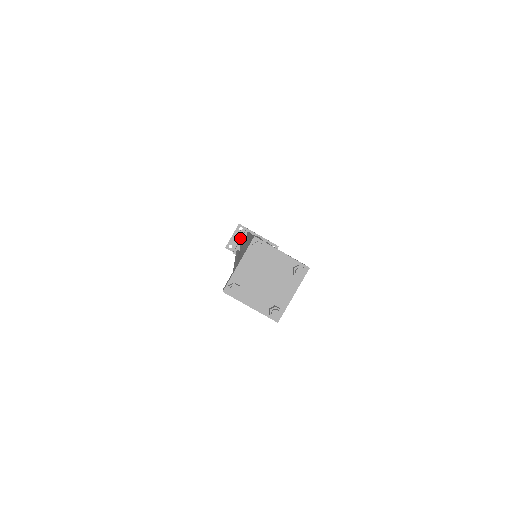
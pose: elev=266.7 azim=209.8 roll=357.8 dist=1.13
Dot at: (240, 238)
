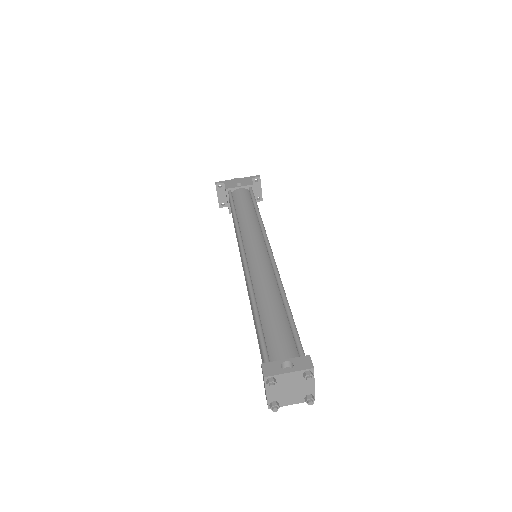
Dot at: (225, 193)
